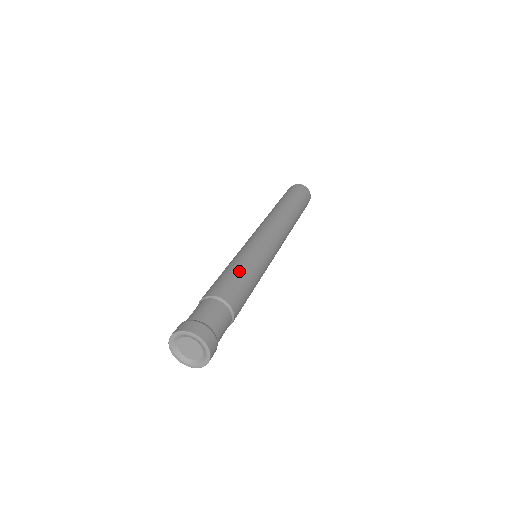
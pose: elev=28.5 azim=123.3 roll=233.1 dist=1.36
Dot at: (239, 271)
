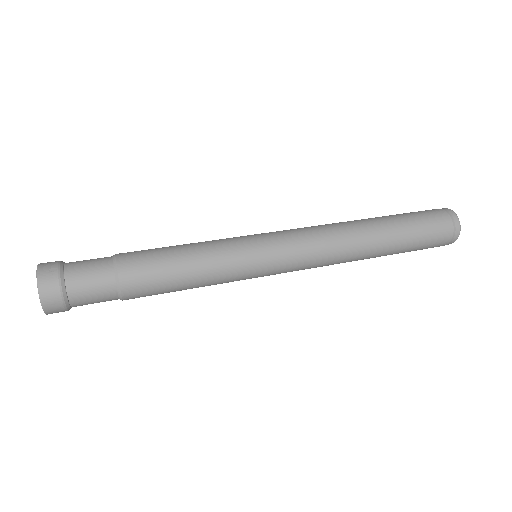
Dot at: (182, 261)
